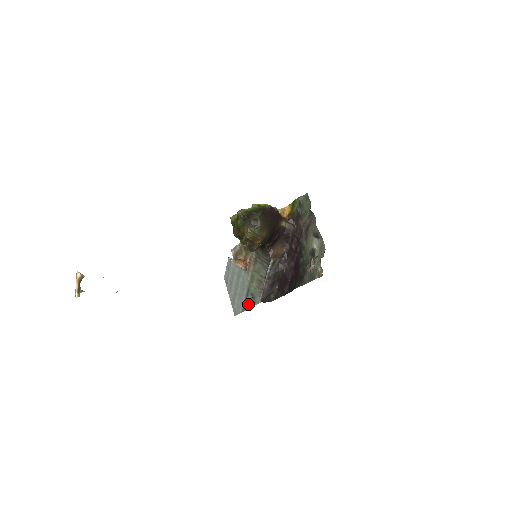
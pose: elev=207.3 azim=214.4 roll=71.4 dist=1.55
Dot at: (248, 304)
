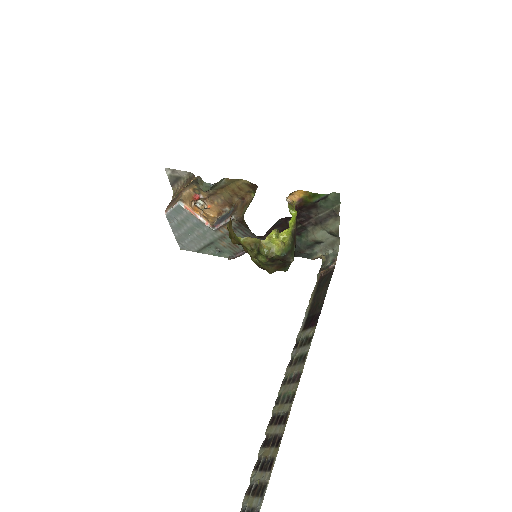
Dot at: (208, 252)
